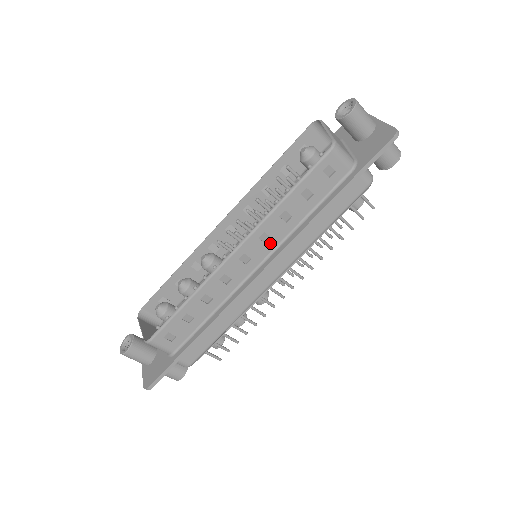
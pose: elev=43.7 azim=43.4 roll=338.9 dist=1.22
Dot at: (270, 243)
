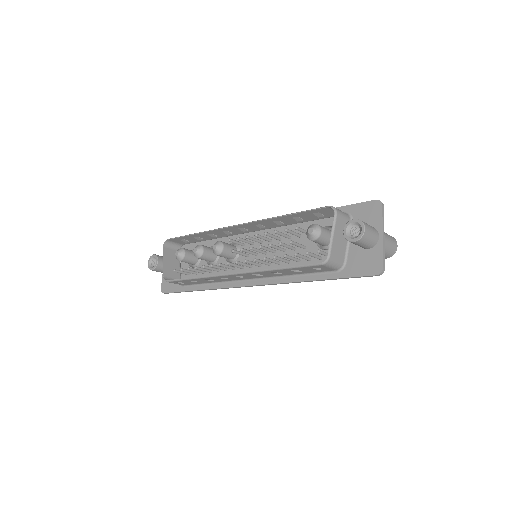
Dot at: (261, 276)
